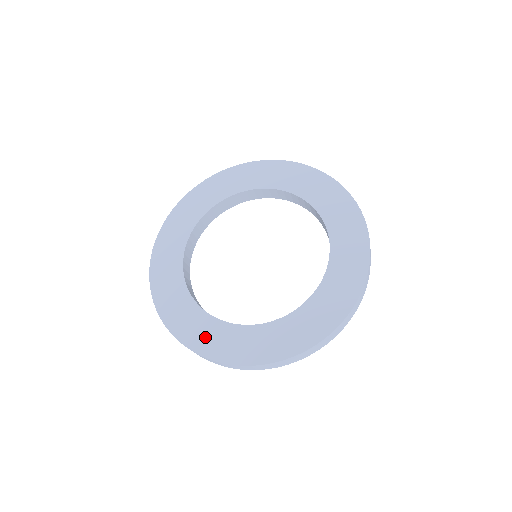
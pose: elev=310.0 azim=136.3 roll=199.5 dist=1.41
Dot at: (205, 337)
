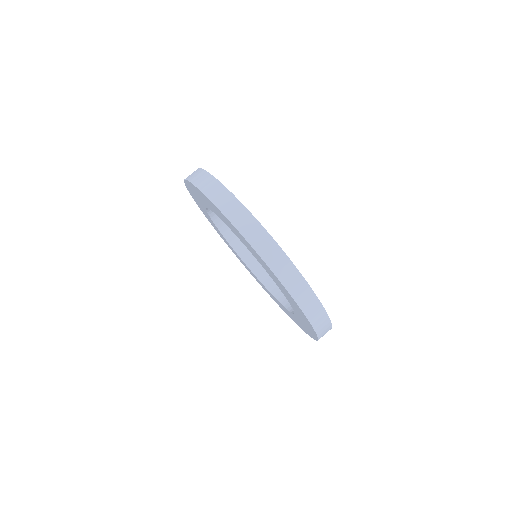
Dot at: (246, 267)
